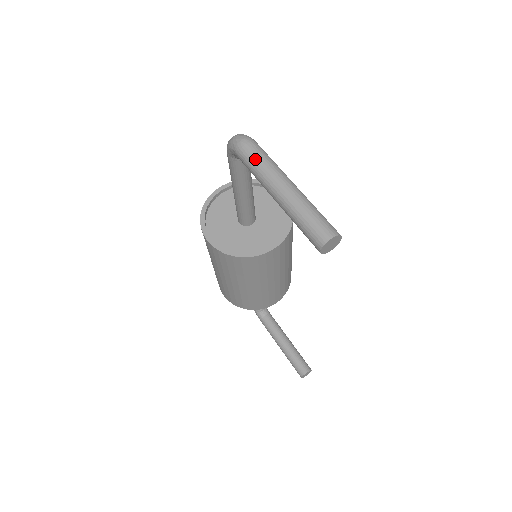
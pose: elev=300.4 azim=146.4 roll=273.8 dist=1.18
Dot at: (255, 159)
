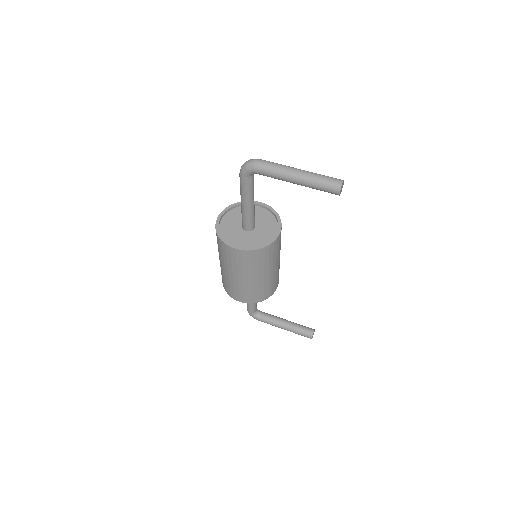
Dot at: (271, 167)
